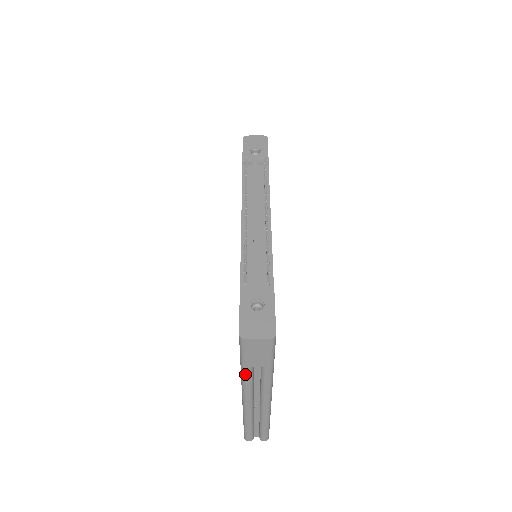
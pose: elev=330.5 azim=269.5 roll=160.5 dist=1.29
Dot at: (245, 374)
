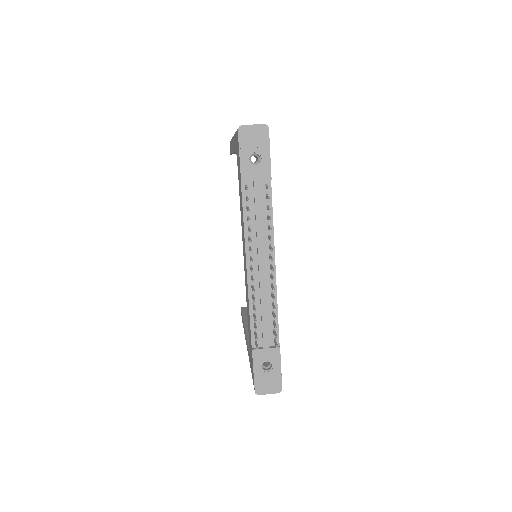
Dot at: occluded
